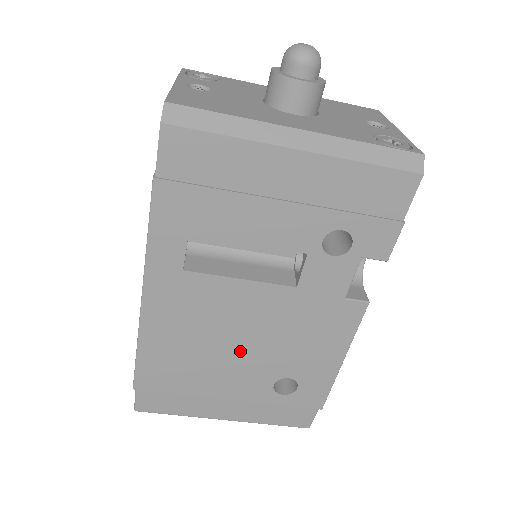
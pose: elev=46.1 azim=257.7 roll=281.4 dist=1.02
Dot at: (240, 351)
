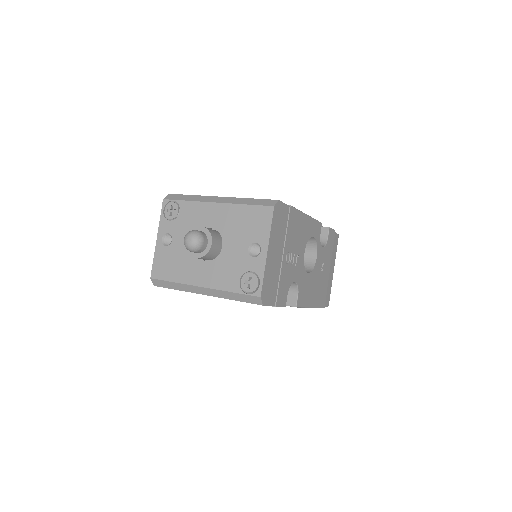
Dot at: occluded
